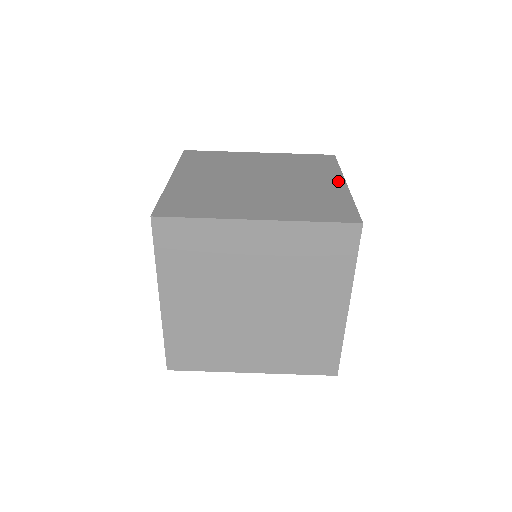
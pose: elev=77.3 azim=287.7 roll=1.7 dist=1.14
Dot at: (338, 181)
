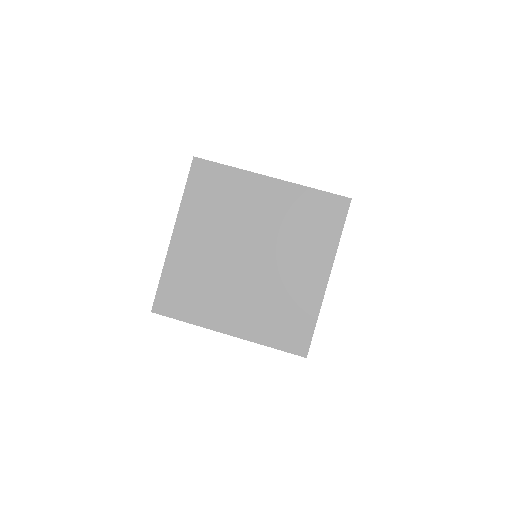
Dot at: occluded
